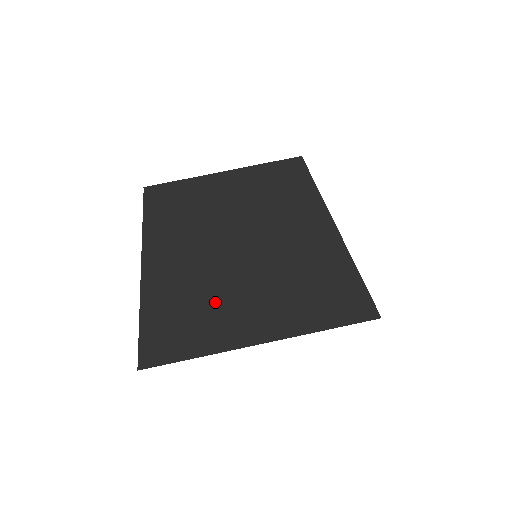
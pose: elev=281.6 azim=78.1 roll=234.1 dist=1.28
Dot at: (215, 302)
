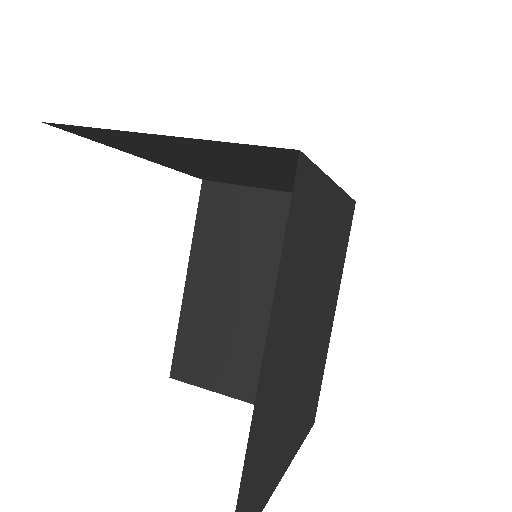
Dot at: (159, 148)
